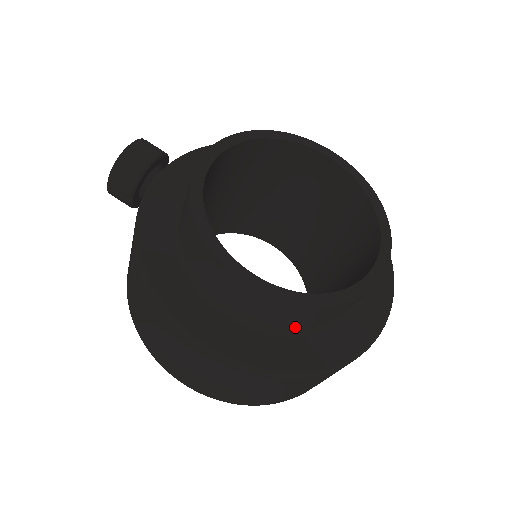
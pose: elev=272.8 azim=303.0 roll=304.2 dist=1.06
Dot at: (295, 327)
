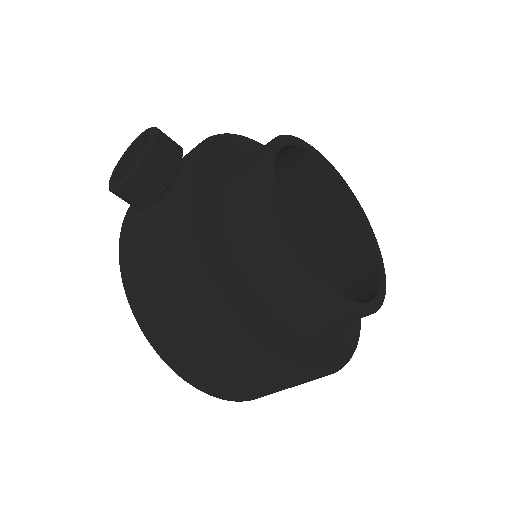
Dot at: (335, 328)
